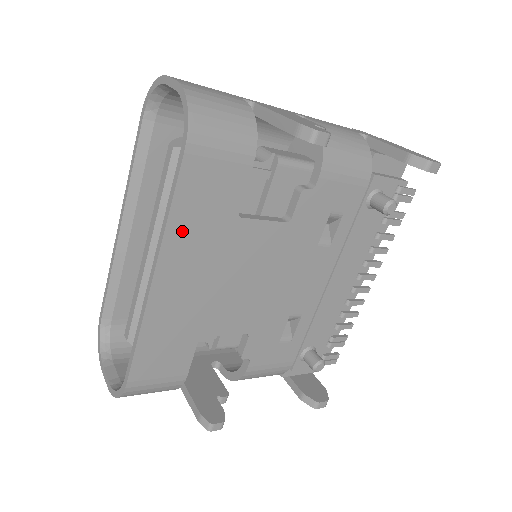
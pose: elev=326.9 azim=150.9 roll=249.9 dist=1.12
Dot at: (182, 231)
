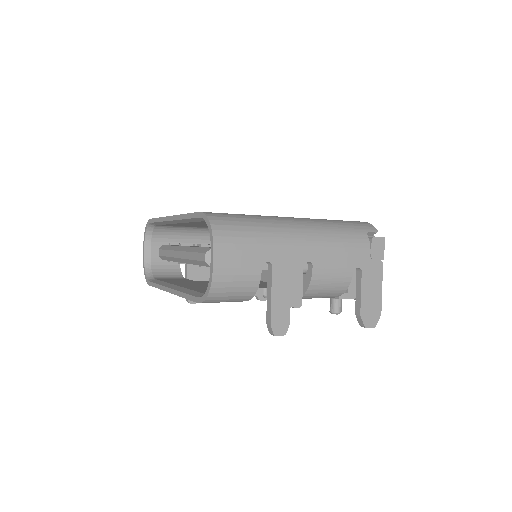
Dot at: occluded
